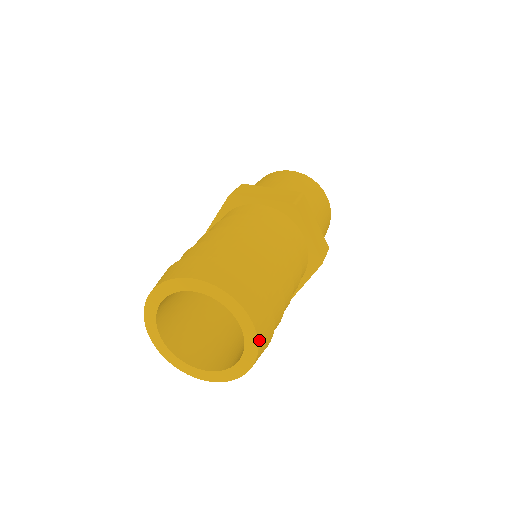
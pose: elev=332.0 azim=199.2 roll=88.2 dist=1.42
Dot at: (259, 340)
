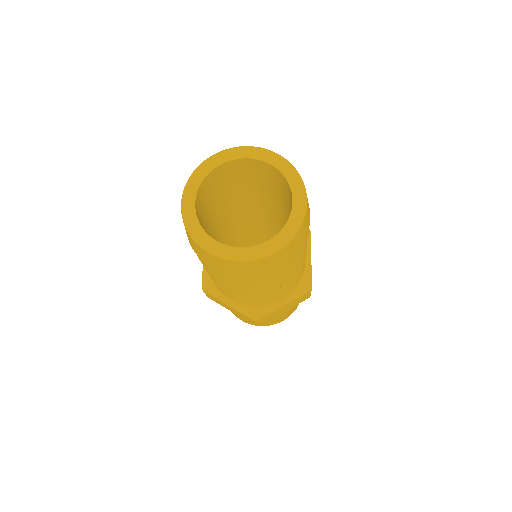
Dot at: (294, 168)
